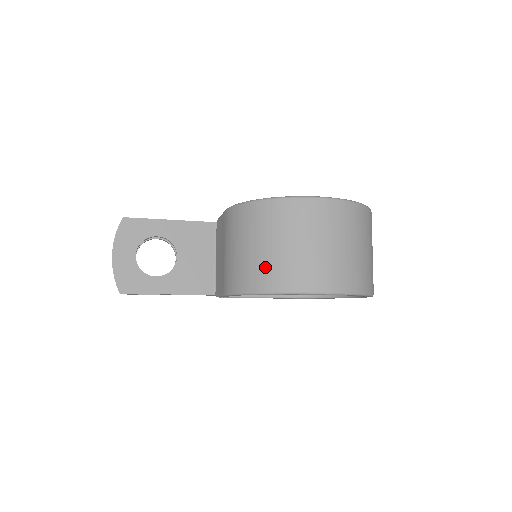
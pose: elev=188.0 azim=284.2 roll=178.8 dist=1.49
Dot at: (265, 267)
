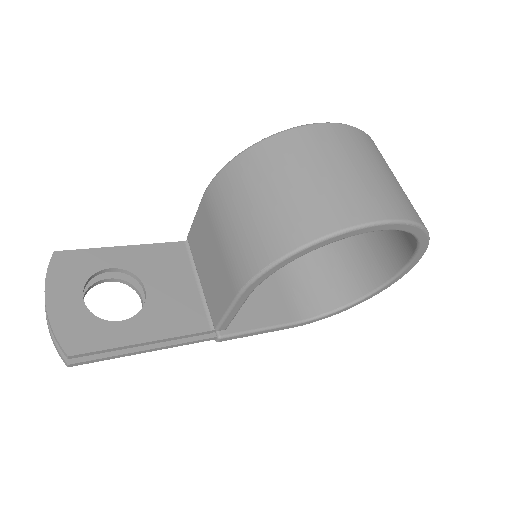
Dot at: (293, 213)
